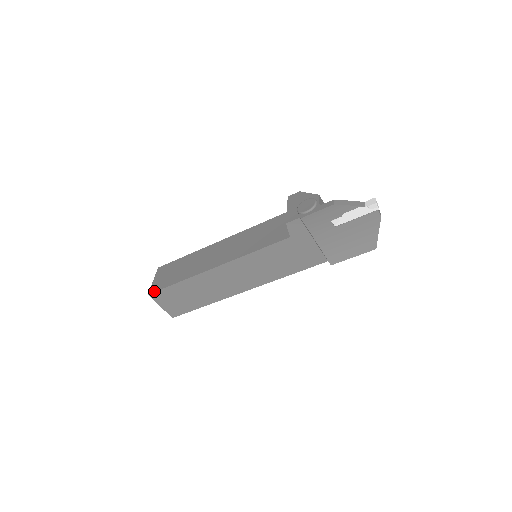
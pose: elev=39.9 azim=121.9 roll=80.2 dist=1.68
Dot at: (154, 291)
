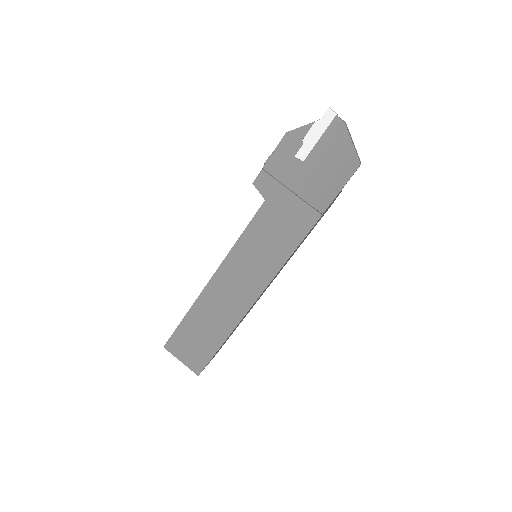
Dot at: (168, 340)
